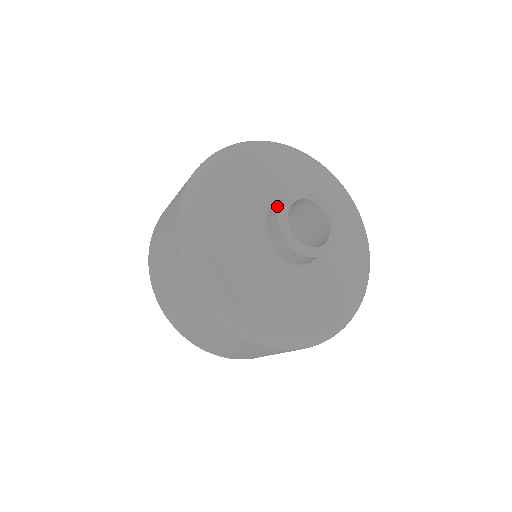
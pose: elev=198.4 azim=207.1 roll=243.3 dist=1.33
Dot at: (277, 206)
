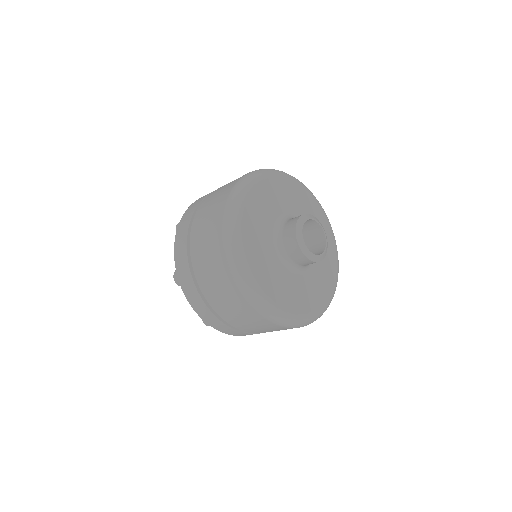
Dot at: occluded
